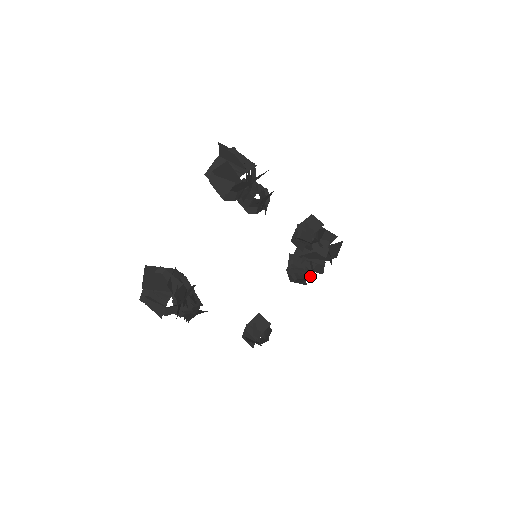
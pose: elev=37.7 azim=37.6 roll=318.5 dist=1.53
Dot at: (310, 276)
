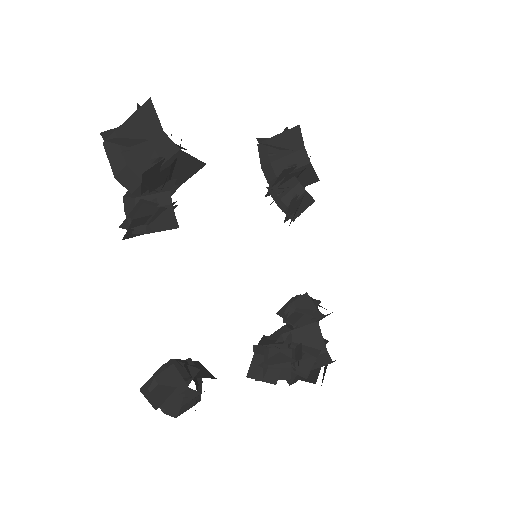
Dot at: (293, 361)
